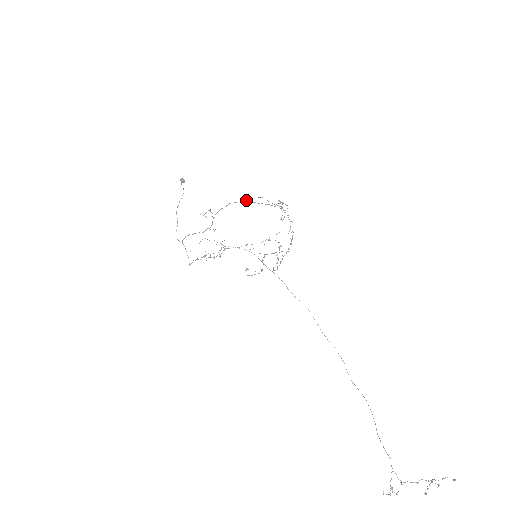
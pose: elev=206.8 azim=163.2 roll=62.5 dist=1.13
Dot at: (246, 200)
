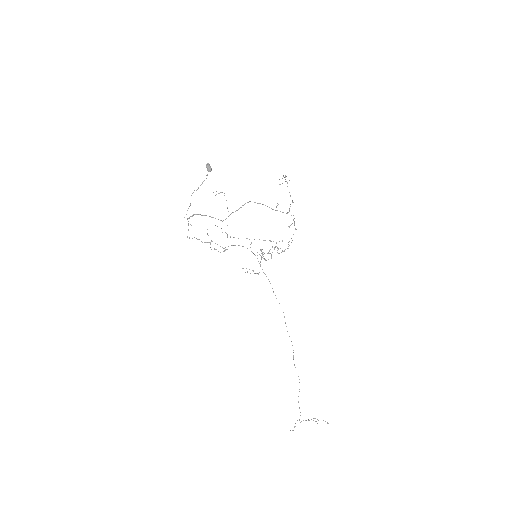
Dot at: occluded
